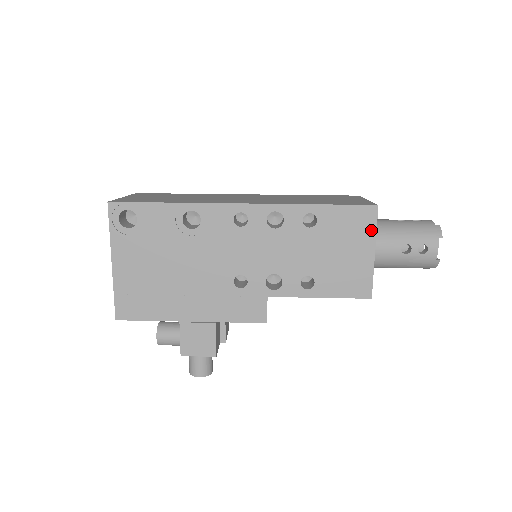
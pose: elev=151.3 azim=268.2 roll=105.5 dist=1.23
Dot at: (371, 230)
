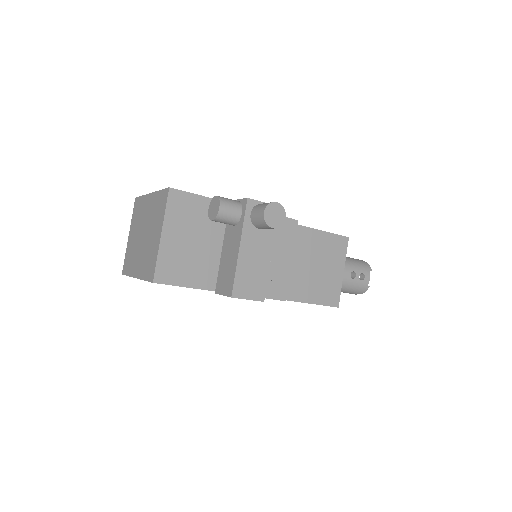
Dot at: occluded
